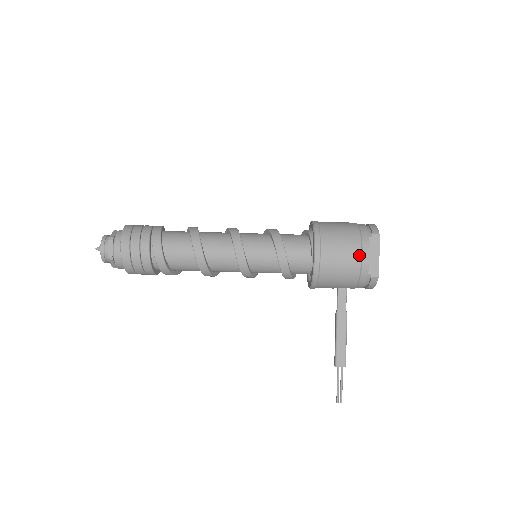
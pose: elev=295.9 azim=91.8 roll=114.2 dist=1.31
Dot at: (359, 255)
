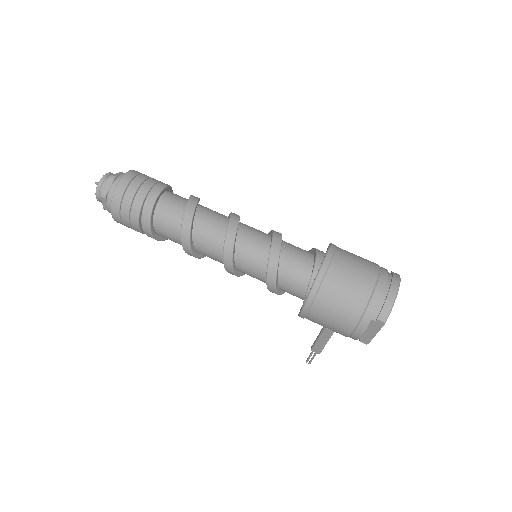
Dot at: (349, 332)
